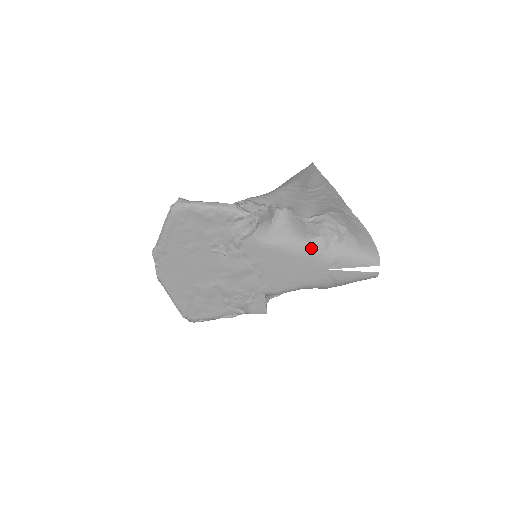
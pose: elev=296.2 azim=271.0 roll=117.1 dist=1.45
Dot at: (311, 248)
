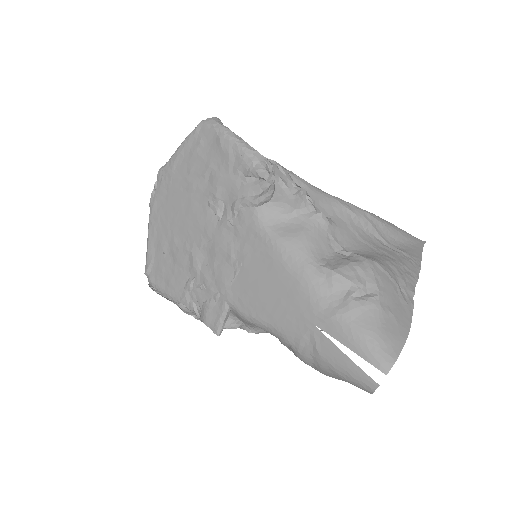
Dot at: (311, 276)
